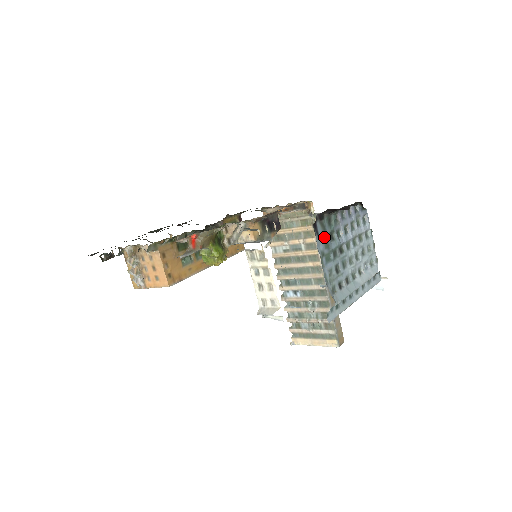
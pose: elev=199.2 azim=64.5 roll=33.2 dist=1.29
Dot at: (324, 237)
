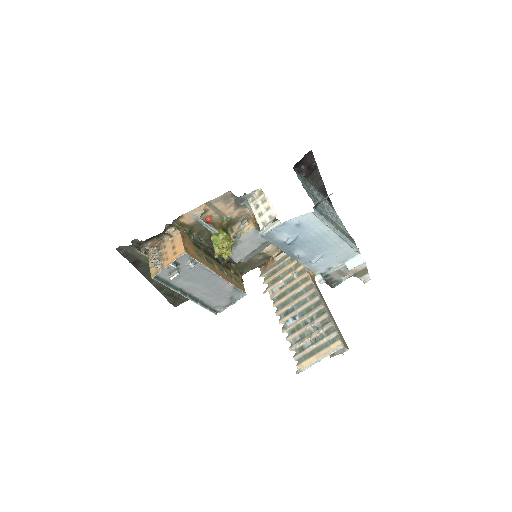
Dot at: (302, 180)
